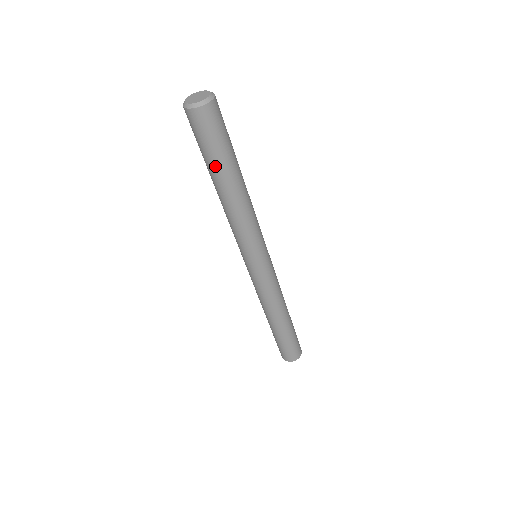
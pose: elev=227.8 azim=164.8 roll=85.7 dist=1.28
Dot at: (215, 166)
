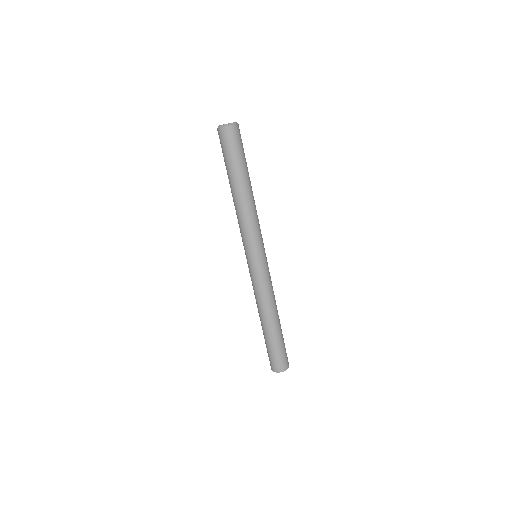
Dot at: (233, 170)
